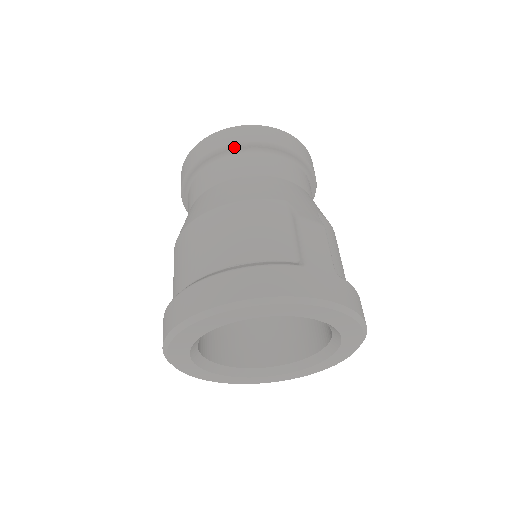
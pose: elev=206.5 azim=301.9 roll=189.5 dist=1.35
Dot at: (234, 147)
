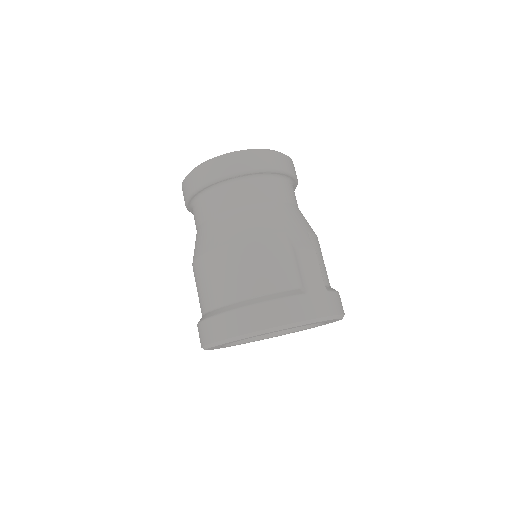
Dot at: (235, 176)
